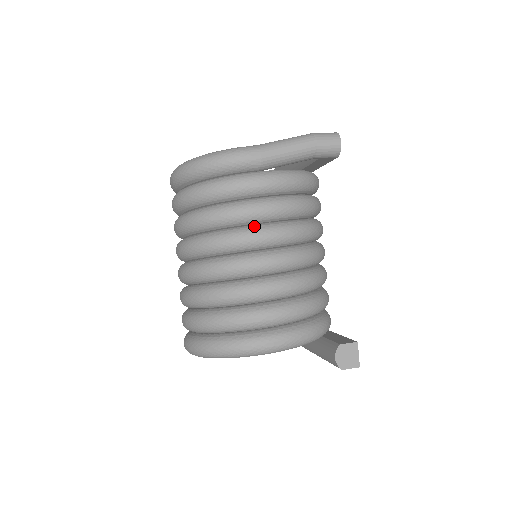
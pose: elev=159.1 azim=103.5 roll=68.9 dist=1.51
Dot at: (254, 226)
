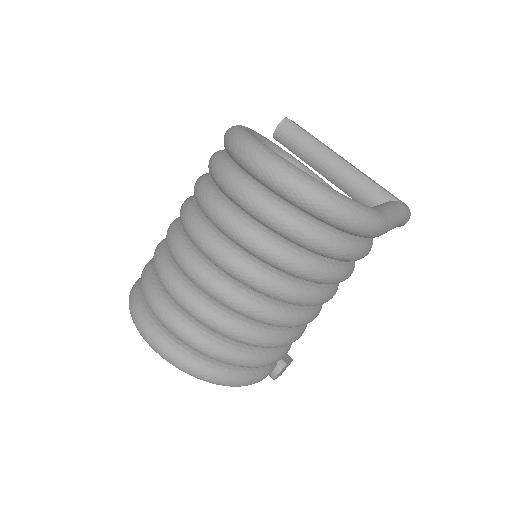
Dot at: (328, 288)
